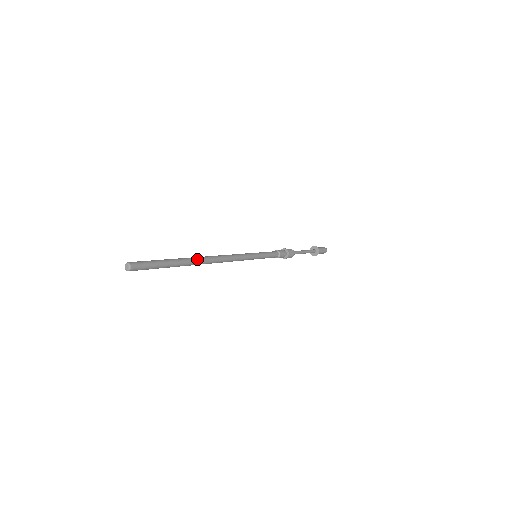
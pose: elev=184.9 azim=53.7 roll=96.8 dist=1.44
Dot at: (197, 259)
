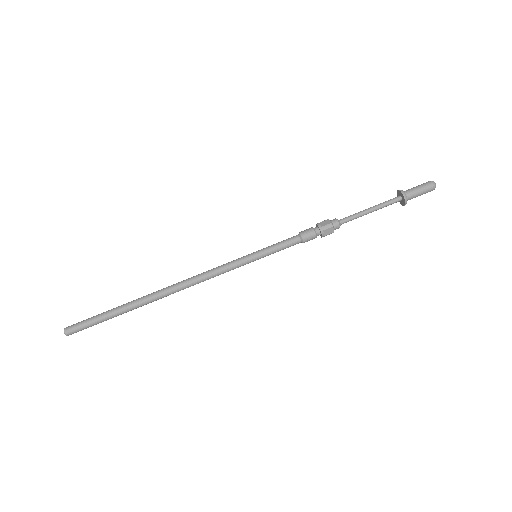
Dot at: (149, 299)
